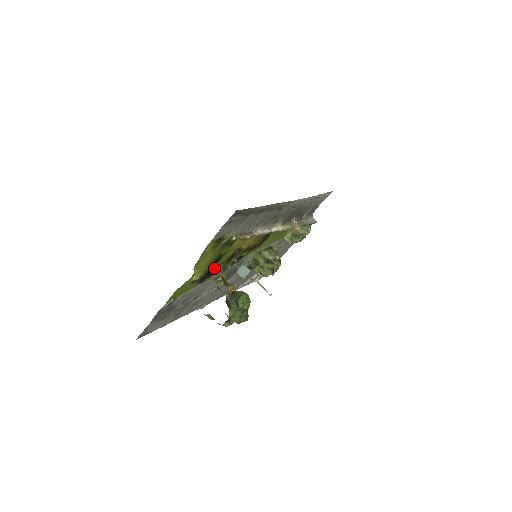
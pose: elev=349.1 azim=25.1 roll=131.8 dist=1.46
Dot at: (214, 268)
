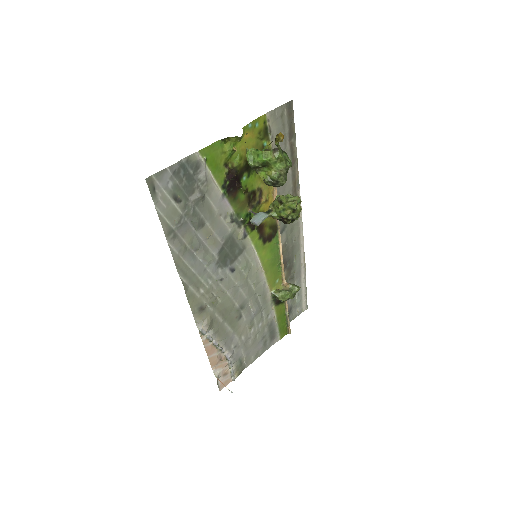
Dot at: (240, 182)
